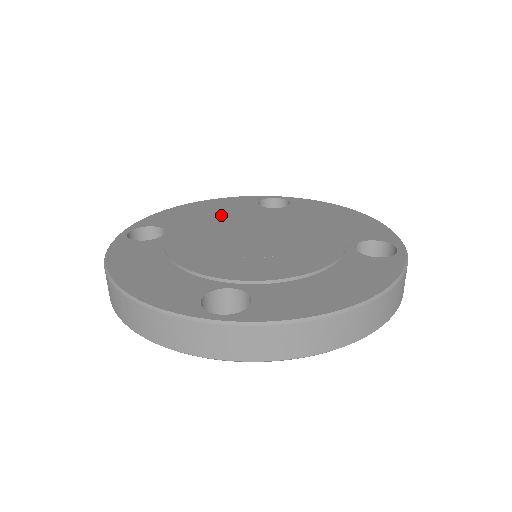
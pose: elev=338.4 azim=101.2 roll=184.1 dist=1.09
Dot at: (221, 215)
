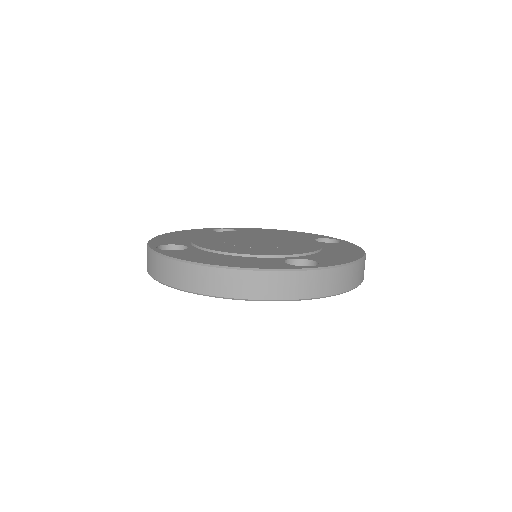
Dot at: (275, 234)
